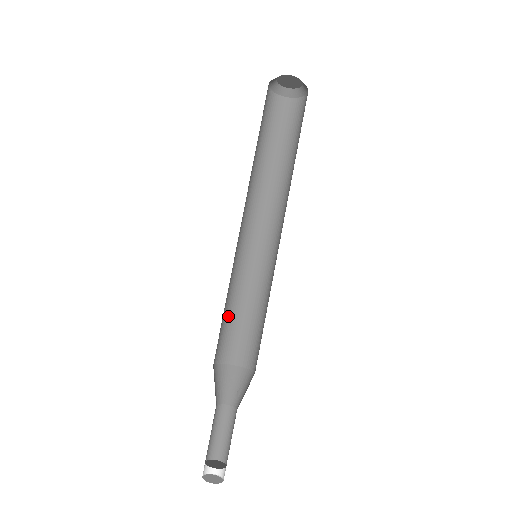
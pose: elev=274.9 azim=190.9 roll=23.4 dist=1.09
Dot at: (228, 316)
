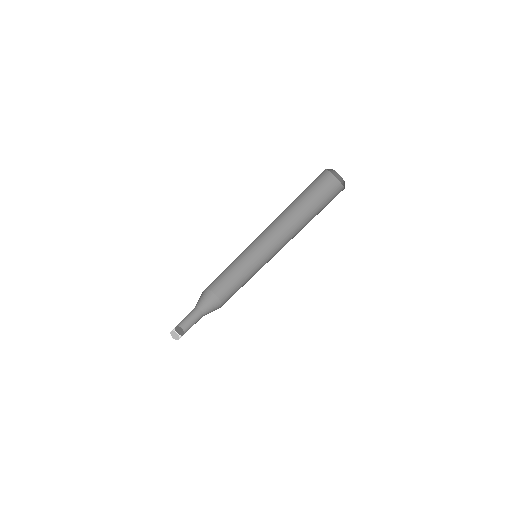
Dot at: (231, 275)
